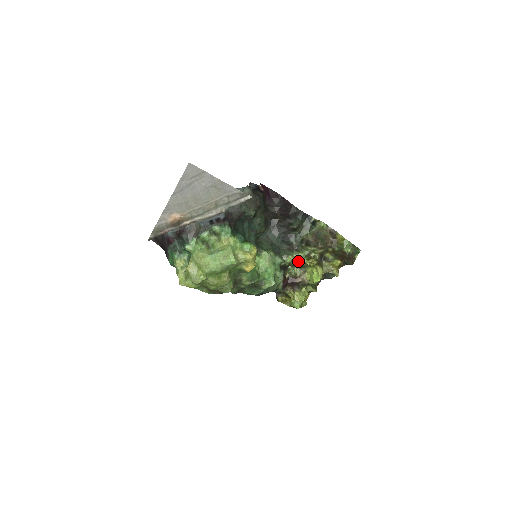
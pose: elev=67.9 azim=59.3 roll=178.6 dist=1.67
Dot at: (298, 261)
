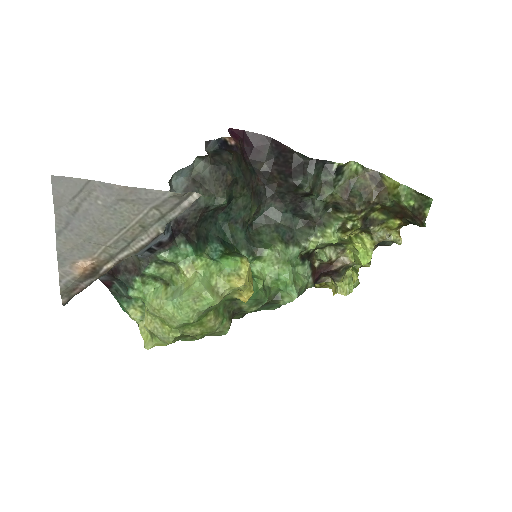
Dot at: (327, 242)
